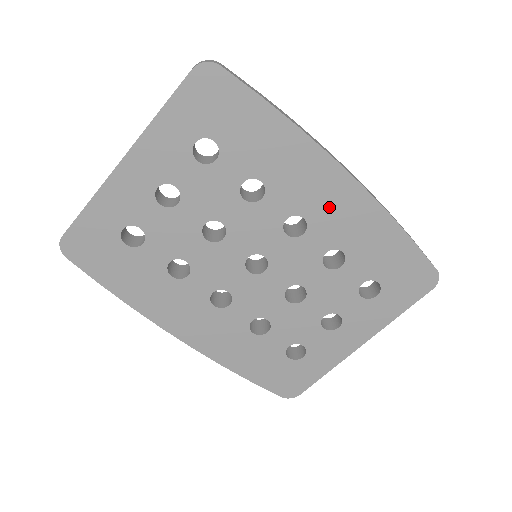
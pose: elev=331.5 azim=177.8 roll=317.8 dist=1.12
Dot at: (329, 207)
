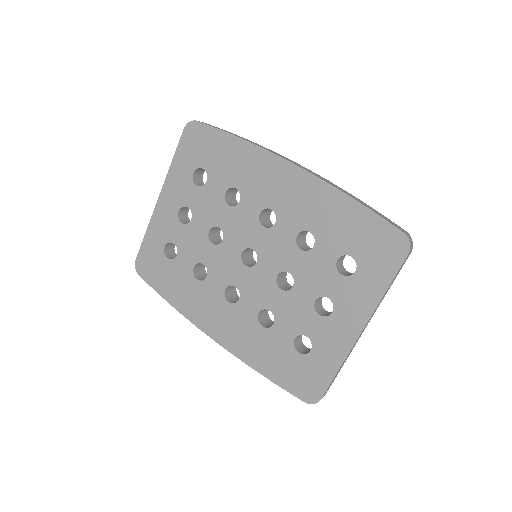
Dot at: (287, 195)
